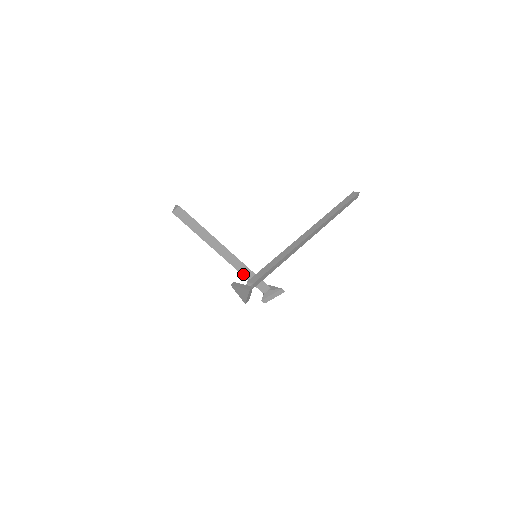
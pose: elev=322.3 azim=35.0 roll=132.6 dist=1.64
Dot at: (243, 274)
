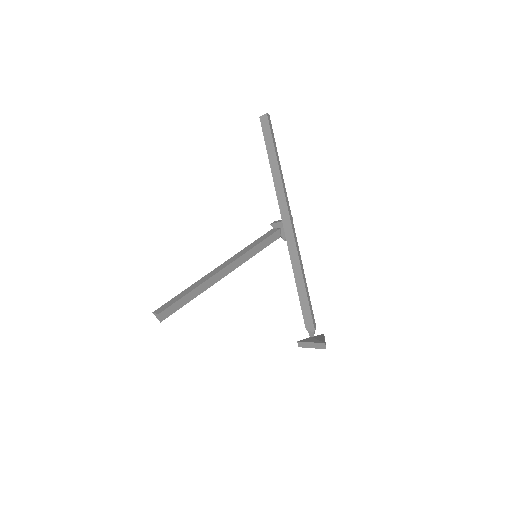
Dot at: (253, 255)
